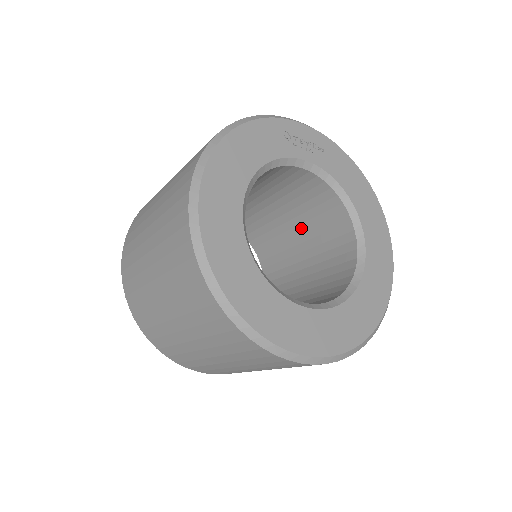
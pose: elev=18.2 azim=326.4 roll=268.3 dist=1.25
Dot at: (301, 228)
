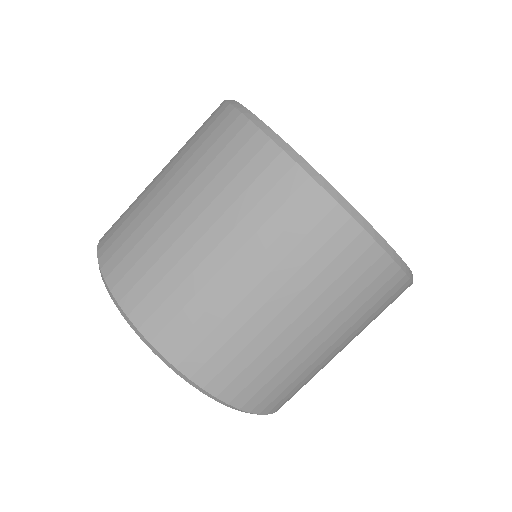
Dot at: occluded
